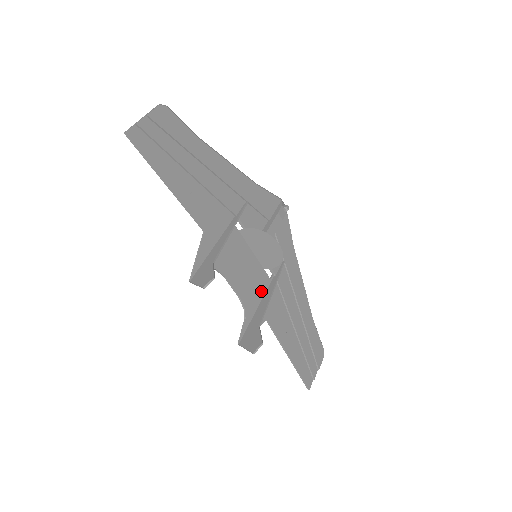
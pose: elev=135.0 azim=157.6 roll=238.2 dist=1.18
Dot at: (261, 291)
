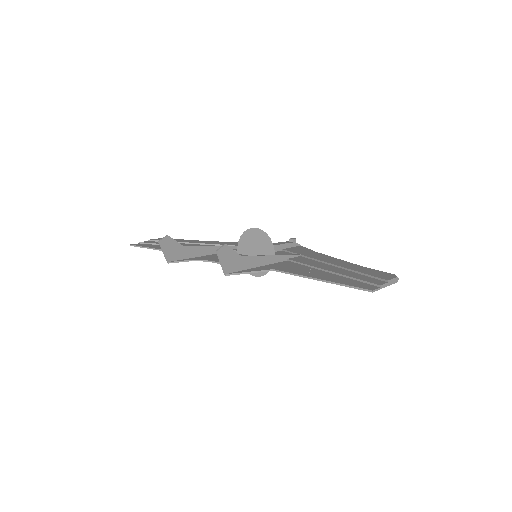
Dot at: occluded
